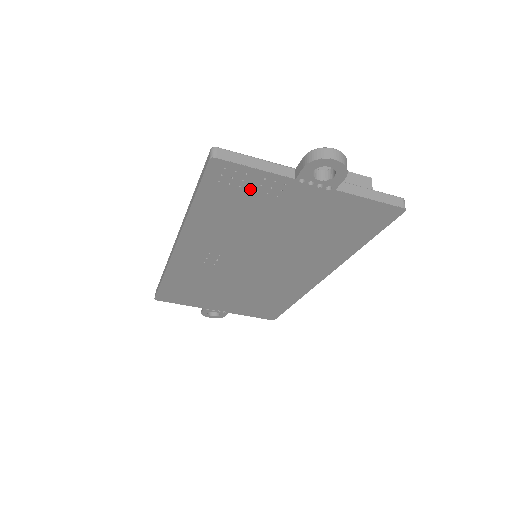
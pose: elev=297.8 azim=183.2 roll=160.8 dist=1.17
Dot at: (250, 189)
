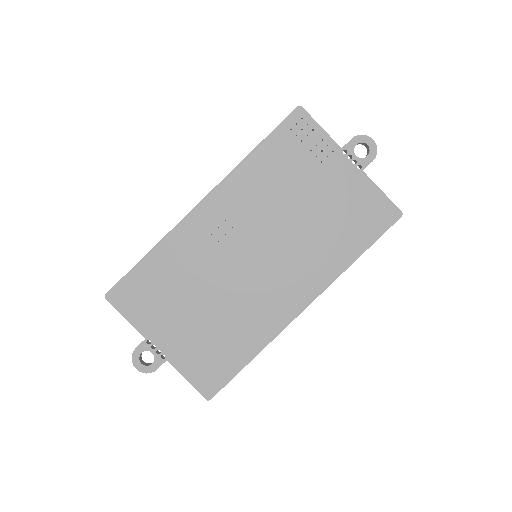
Dot at: (307, 147)
